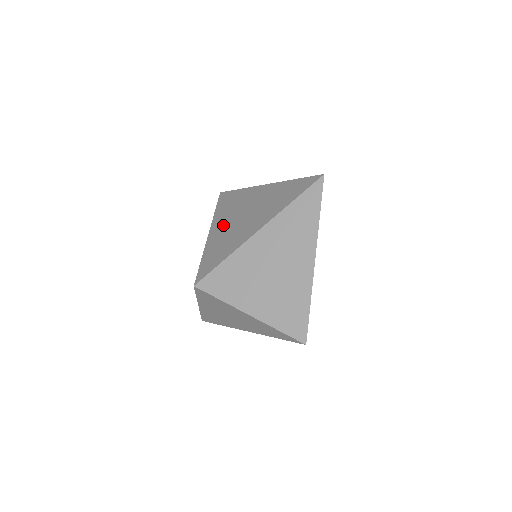
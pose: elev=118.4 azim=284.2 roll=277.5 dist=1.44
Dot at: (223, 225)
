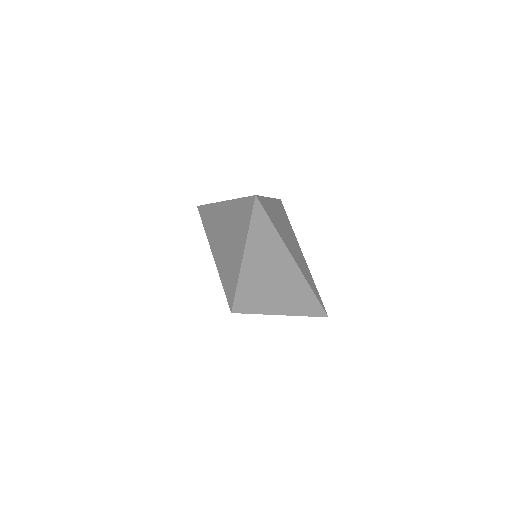
Dot at: (217, 249)
